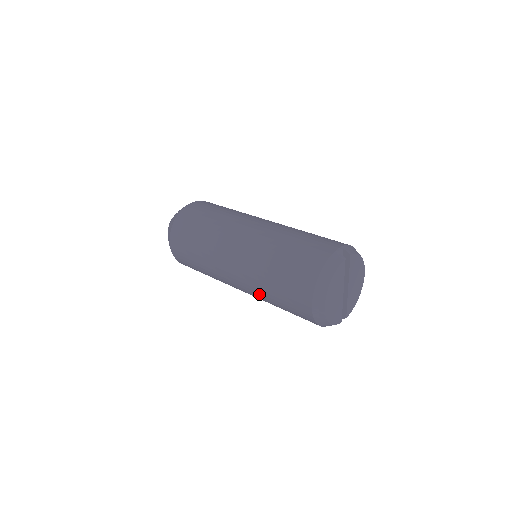
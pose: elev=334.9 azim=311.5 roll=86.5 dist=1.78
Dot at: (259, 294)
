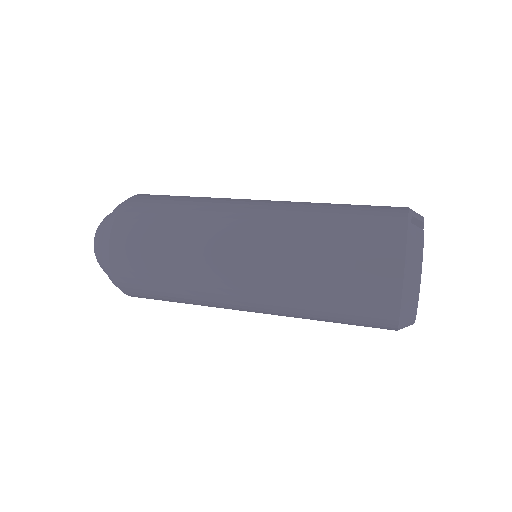
Dot at: (295, 313)
